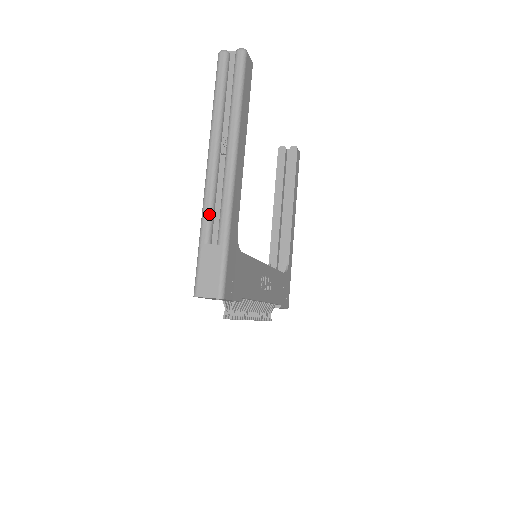
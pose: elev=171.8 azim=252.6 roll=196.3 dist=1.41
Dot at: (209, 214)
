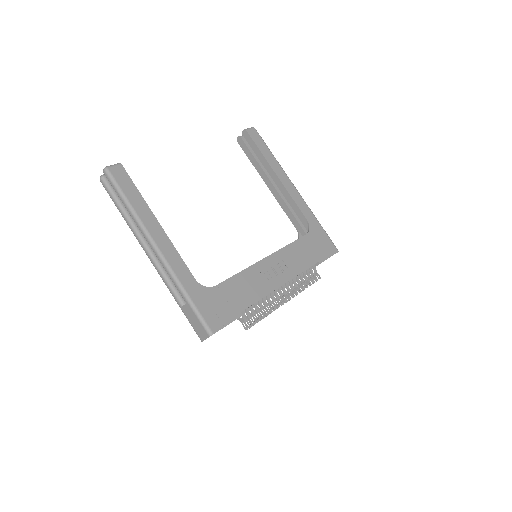
Dot at: (170, 287)
